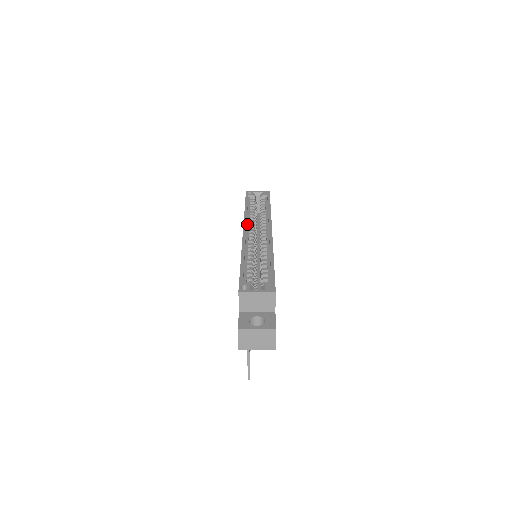
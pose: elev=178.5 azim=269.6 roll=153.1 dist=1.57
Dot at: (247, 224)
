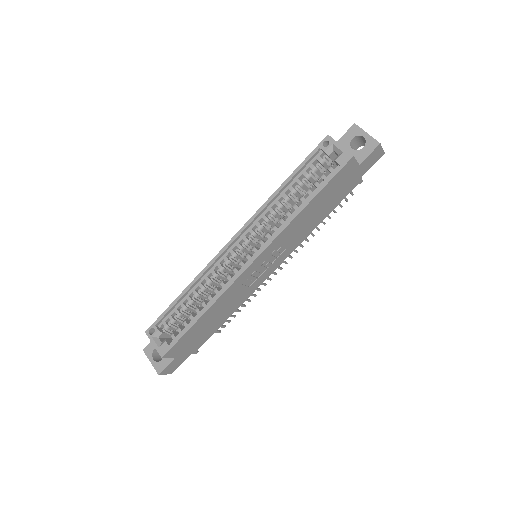
Dot at: (253, 223)
